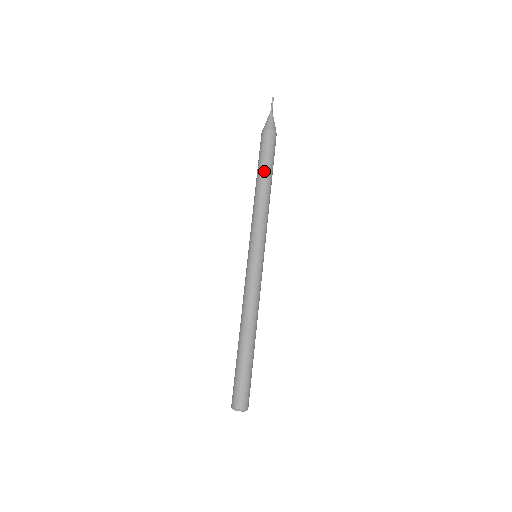
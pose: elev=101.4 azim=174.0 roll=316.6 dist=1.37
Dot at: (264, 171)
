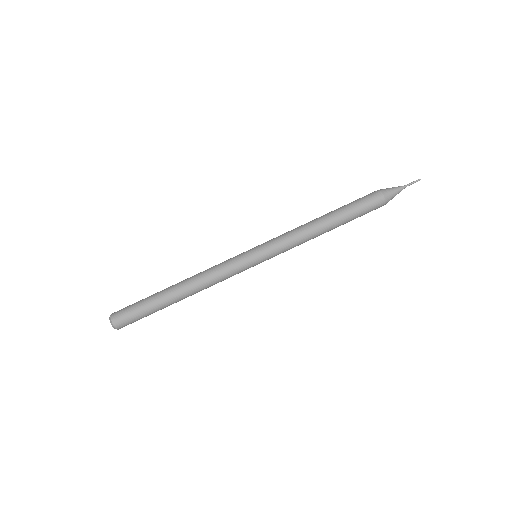
Dot at: (341, 218)
